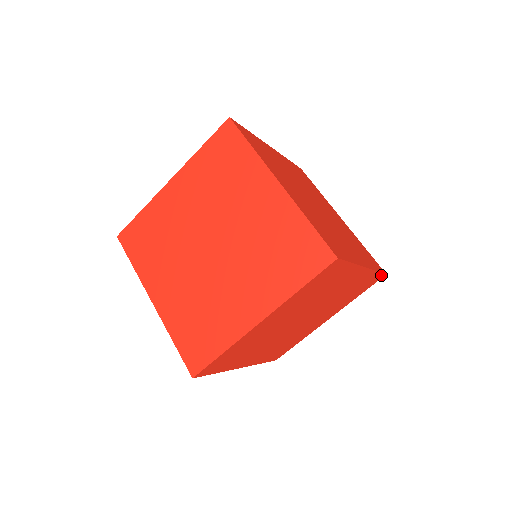
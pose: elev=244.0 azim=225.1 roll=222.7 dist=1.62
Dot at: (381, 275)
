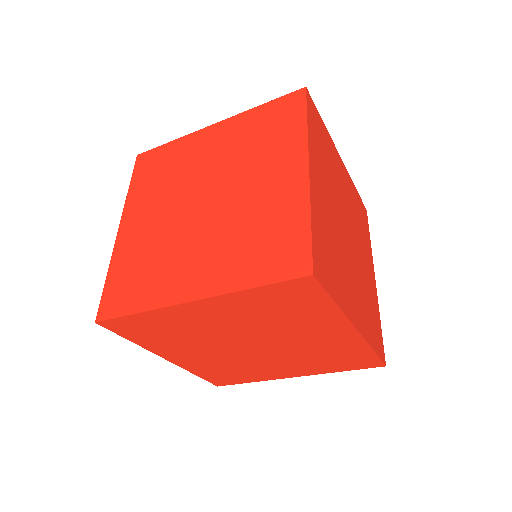
Dot at: (363, 206)
